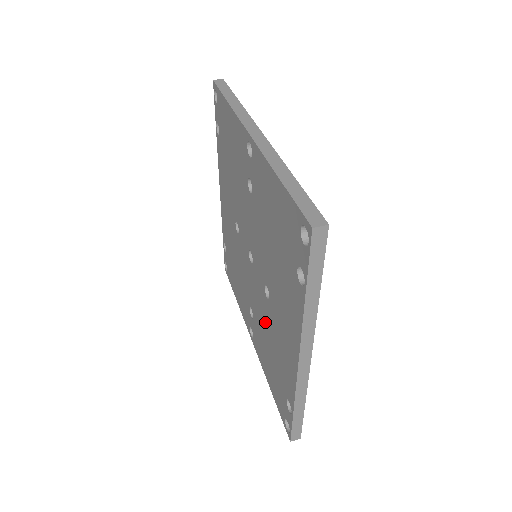
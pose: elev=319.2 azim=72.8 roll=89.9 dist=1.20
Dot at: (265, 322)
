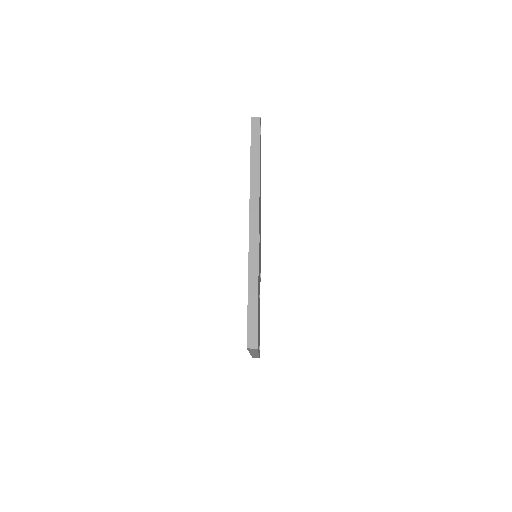
Dot at: occluded
